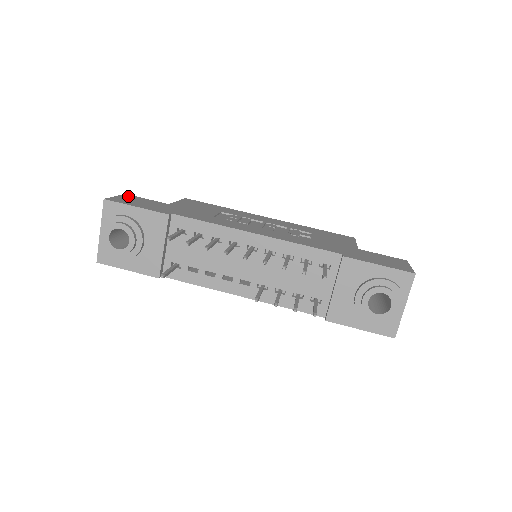
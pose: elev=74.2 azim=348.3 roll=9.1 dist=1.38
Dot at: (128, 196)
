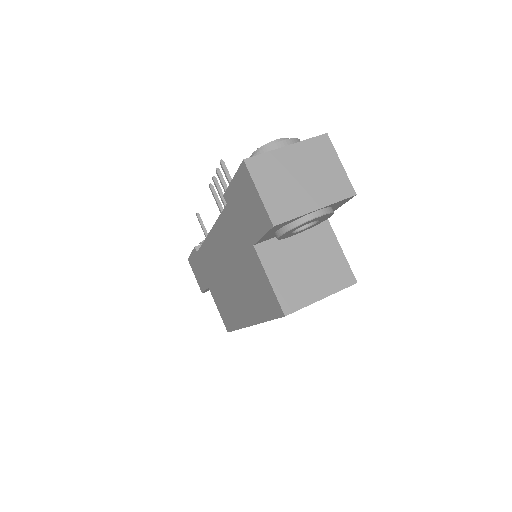
Dot at: occluded
